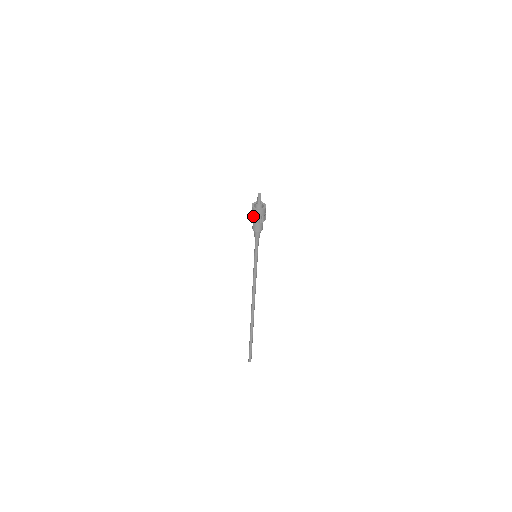
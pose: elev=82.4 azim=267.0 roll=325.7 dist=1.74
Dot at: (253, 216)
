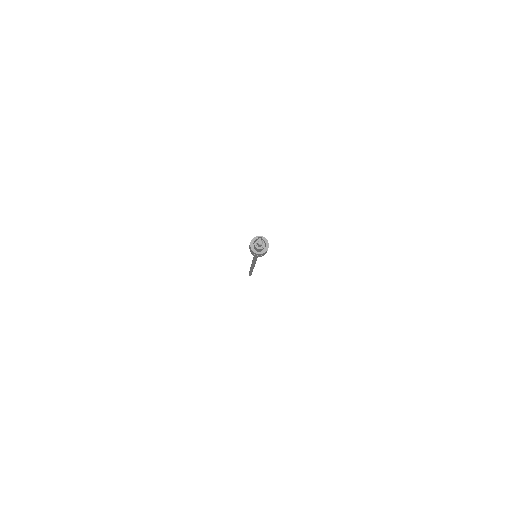
Dot at: (252, 253)
